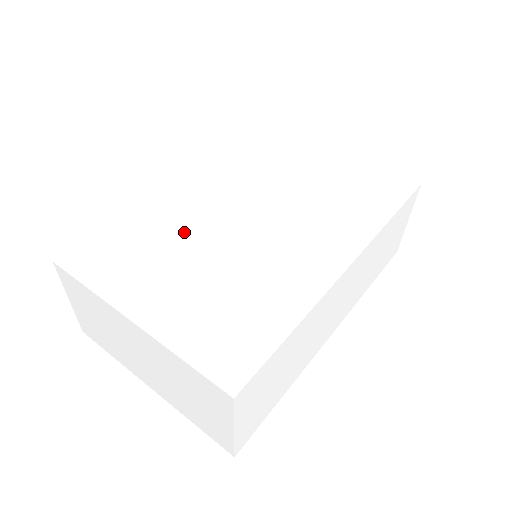
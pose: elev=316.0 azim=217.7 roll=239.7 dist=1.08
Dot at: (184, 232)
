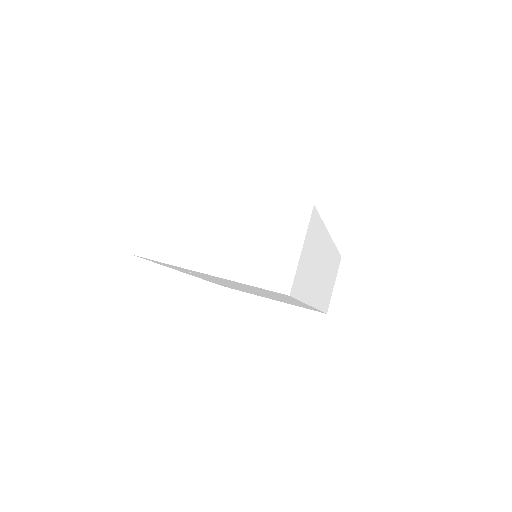
Dot at: occluded
